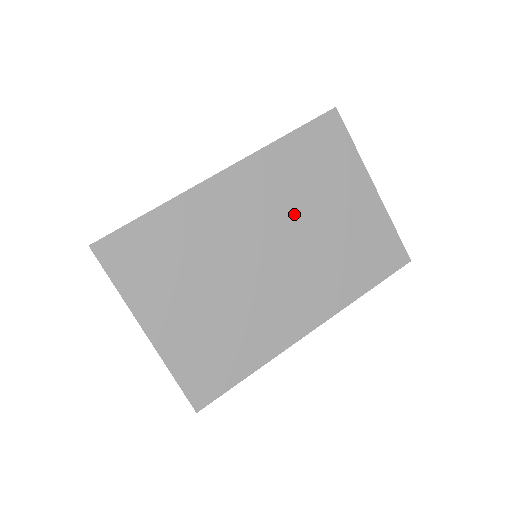
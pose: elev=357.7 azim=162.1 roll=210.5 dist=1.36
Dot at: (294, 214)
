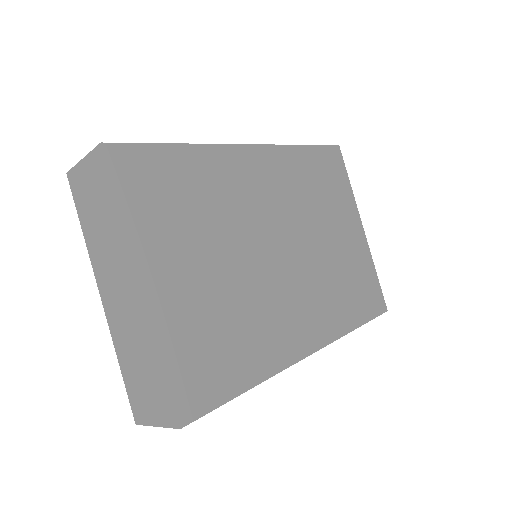
Dot at: (305, 219)
